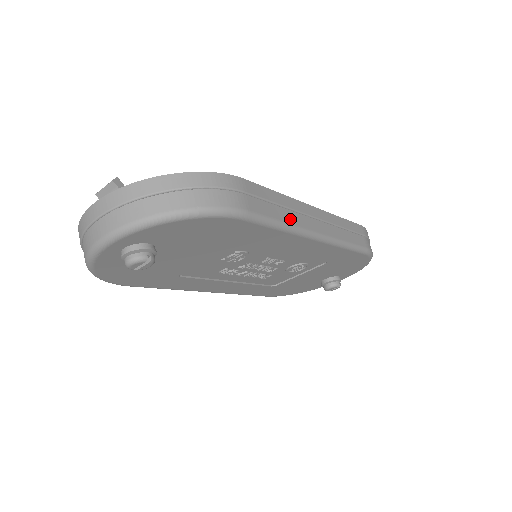
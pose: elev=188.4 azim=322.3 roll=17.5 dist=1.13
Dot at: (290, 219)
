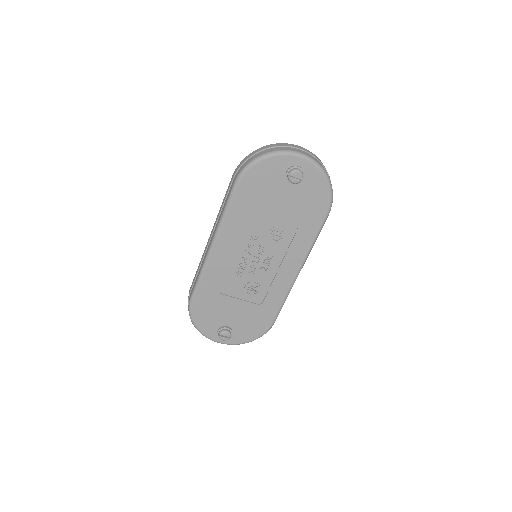
Dot at: occluded
